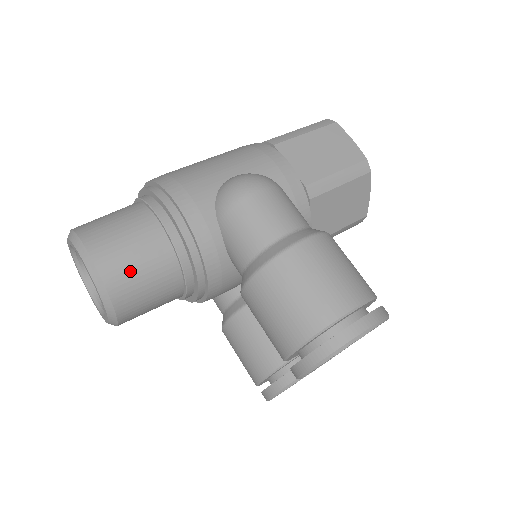
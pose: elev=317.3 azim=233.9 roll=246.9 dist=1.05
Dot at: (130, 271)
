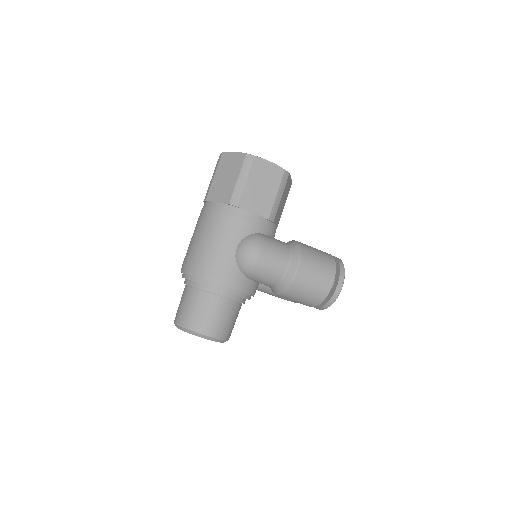
Dot at: (227, 326)
